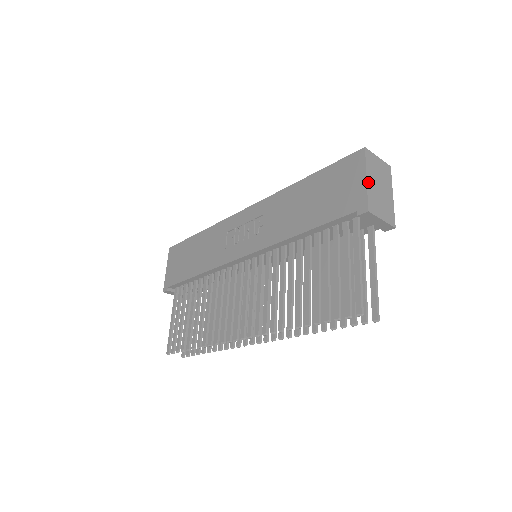
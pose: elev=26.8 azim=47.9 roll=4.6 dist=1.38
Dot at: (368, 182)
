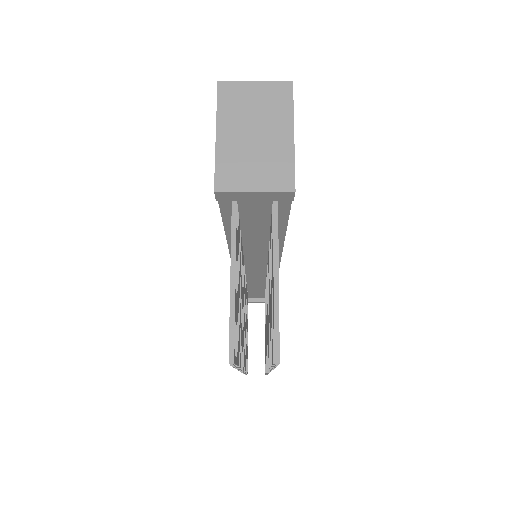
Dot at: (220, 139)
